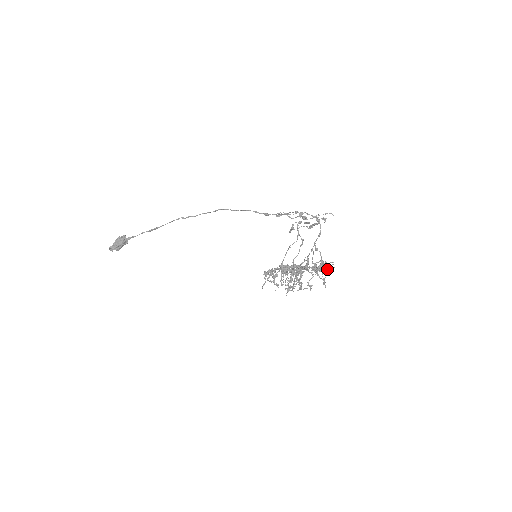
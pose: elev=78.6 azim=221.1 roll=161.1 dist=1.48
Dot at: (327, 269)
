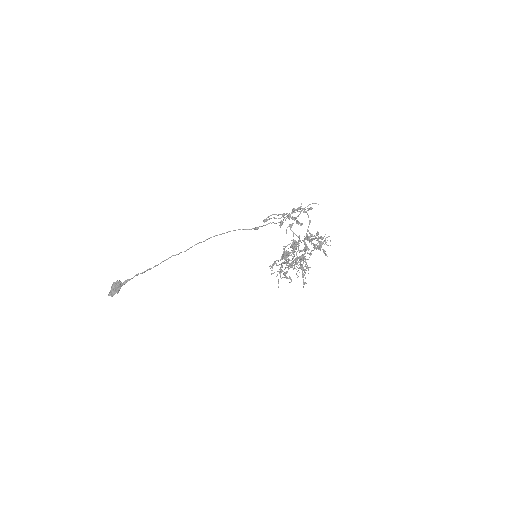
Dot at: (322, 239)
